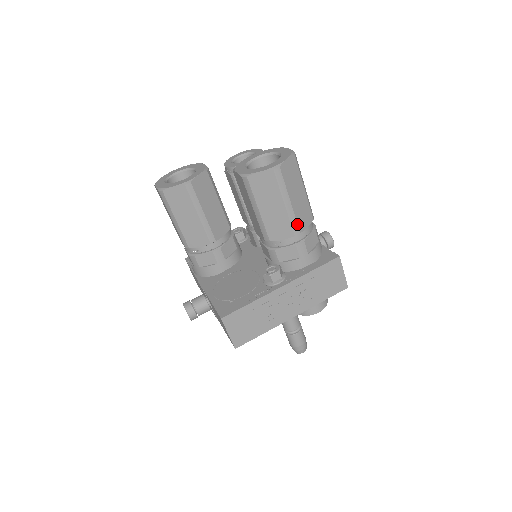
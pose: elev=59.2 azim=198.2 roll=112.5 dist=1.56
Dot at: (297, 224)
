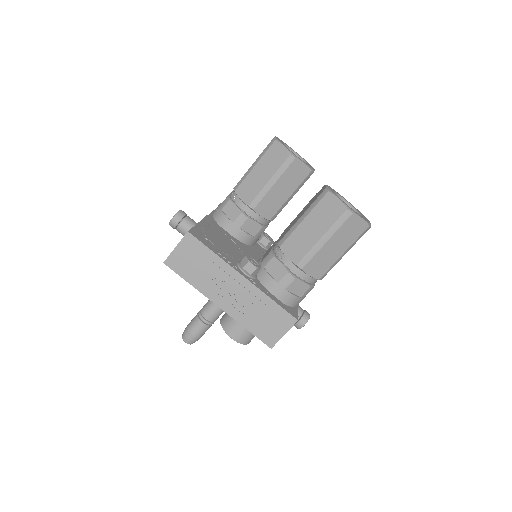
Dot at: (309, 261)
